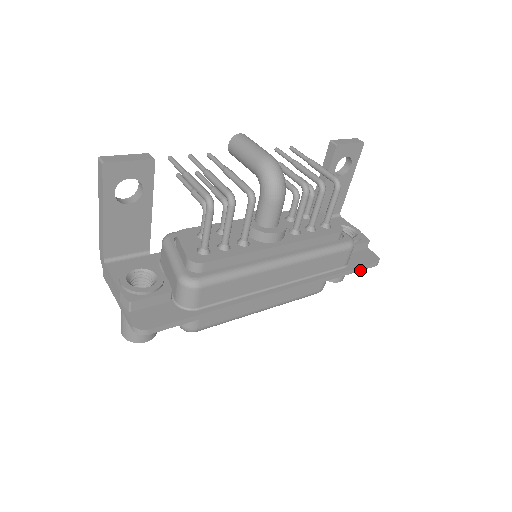
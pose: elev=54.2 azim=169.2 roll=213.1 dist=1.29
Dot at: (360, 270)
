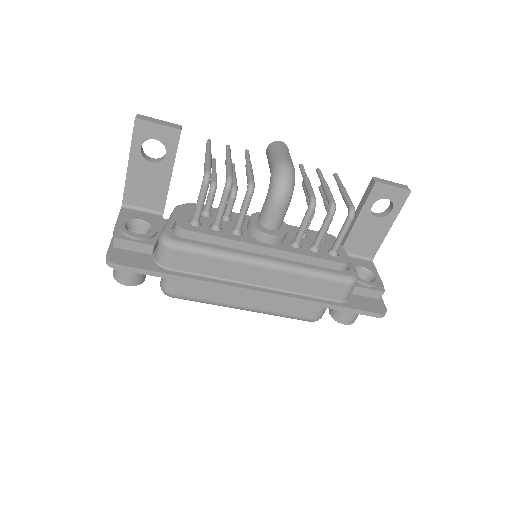
Dot at: (357, 313)
